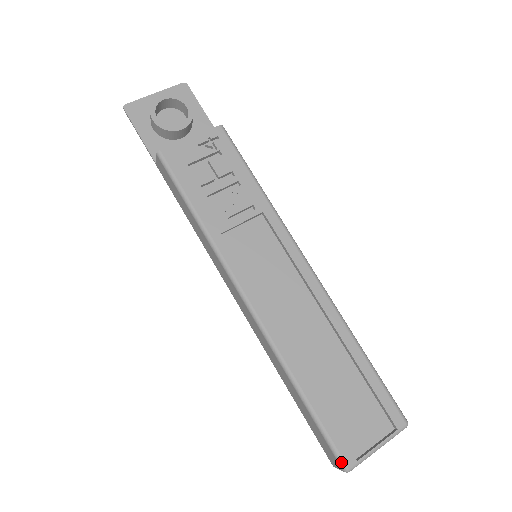
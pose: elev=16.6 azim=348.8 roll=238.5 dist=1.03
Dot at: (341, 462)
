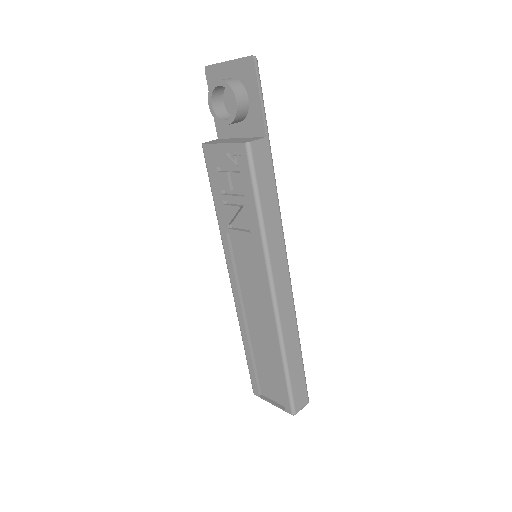
Dot at: (252, 388)
